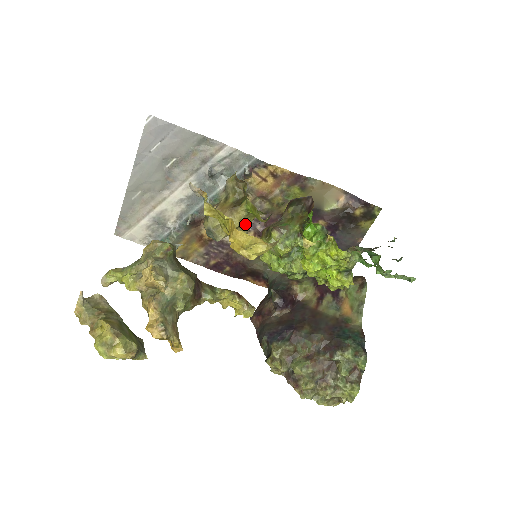
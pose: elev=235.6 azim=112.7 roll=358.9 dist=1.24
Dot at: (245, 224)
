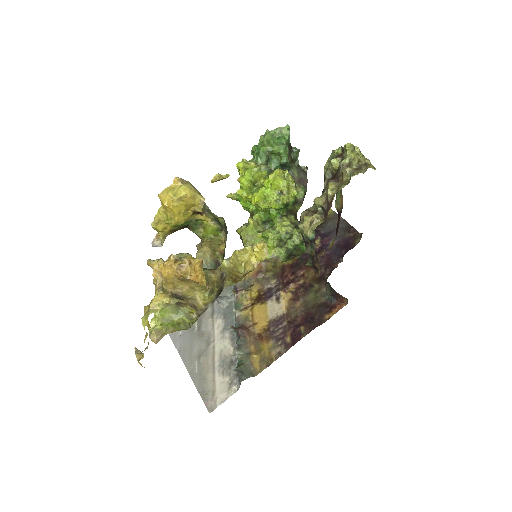
Dot at: (218, 245)
